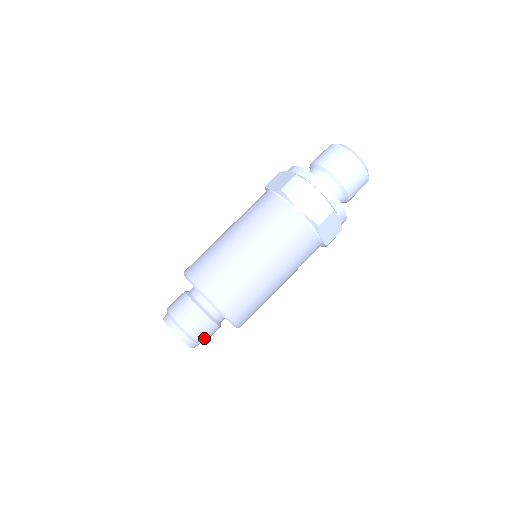
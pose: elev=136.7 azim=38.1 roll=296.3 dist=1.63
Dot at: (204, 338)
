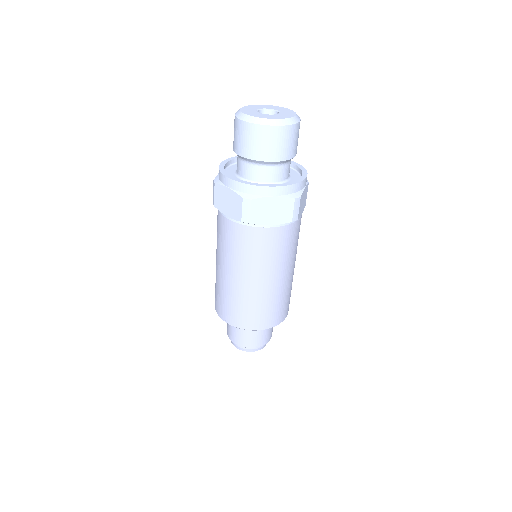
Dot at: (256, 343)
